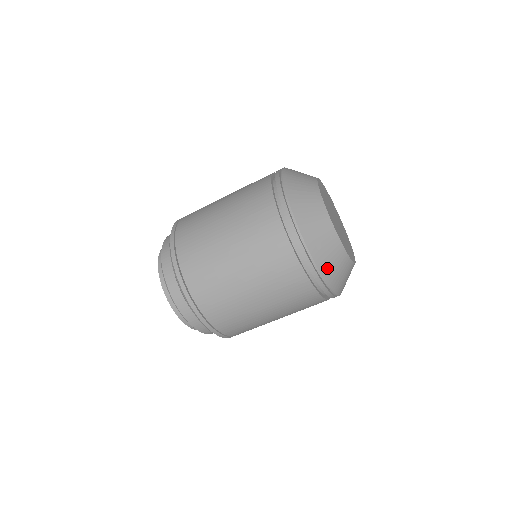
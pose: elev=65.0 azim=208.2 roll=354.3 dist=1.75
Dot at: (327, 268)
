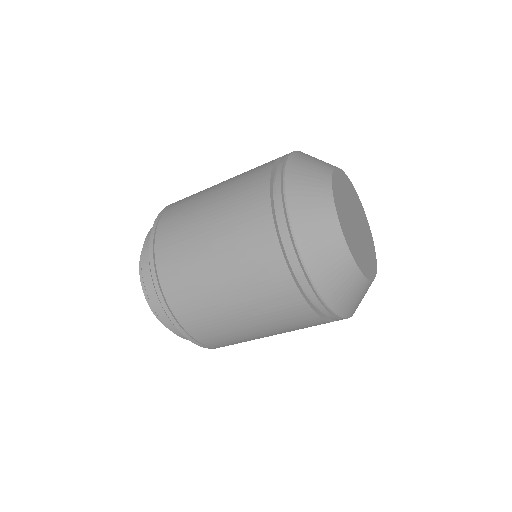
Dot at: (312, 251)
